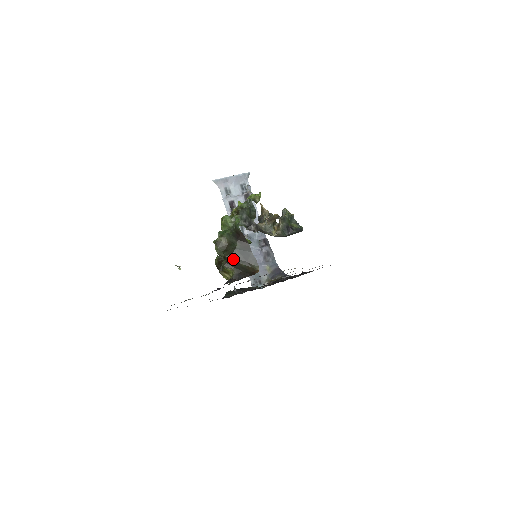
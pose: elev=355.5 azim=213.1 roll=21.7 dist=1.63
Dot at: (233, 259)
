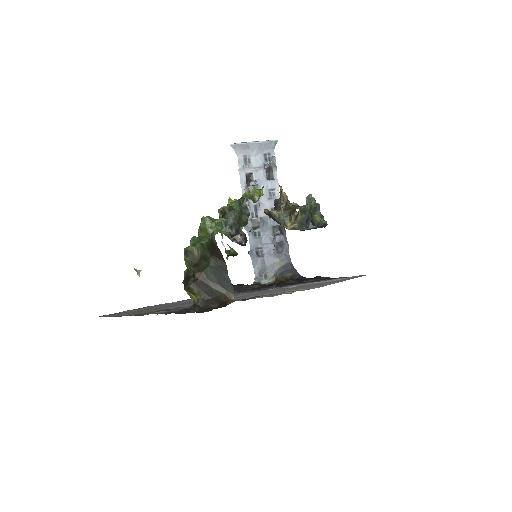
Dot at: (203, 279)
